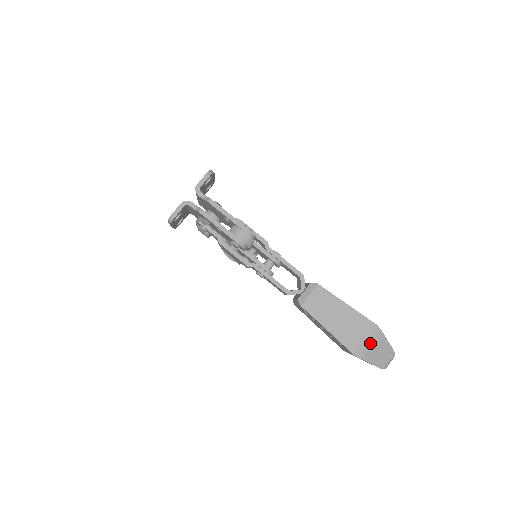
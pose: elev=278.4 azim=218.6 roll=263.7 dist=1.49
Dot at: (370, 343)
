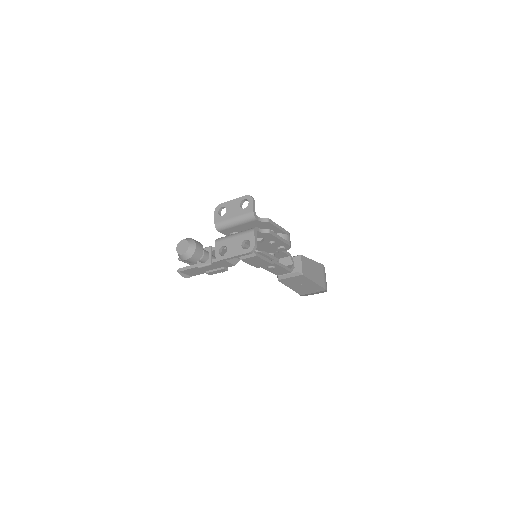
Dot at: occluded
